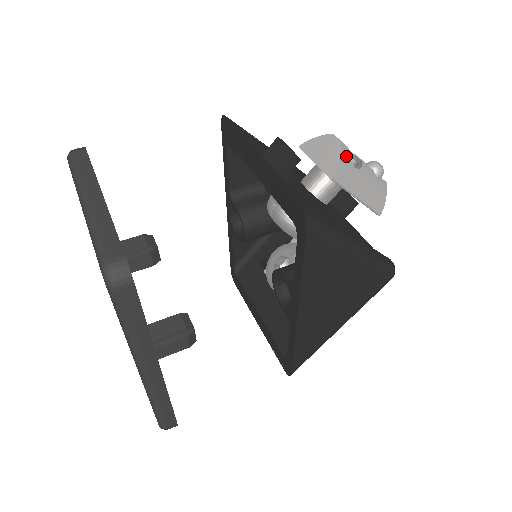
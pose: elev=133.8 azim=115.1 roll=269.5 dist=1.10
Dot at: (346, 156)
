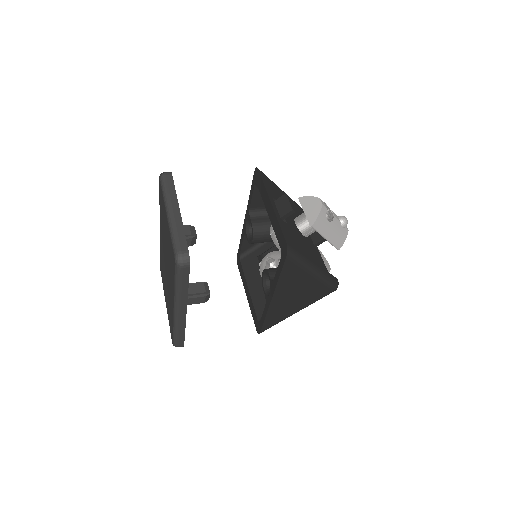
Dot at: (323, 214)
